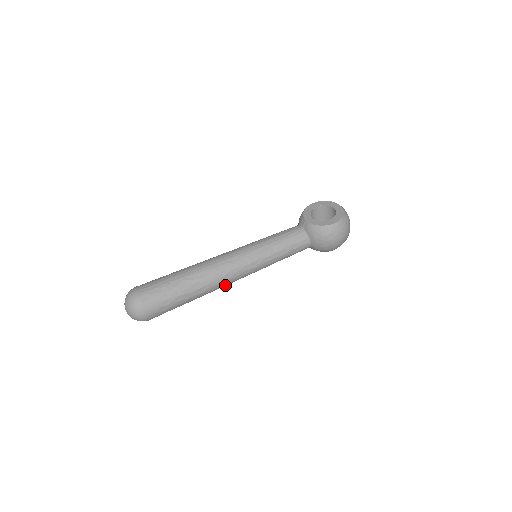
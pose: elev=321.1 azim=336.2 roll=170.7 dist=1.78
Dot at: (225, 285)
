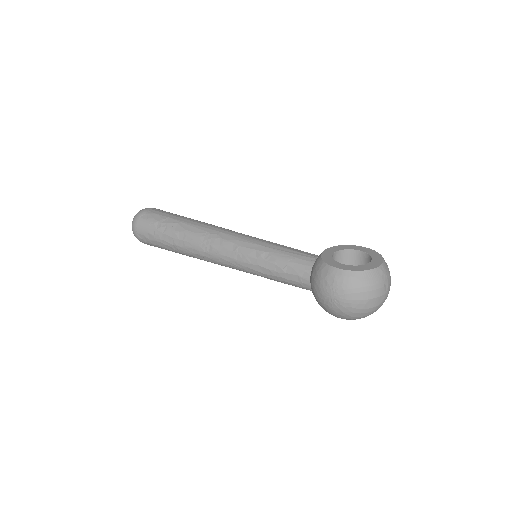
Dot at: (208, 260)
